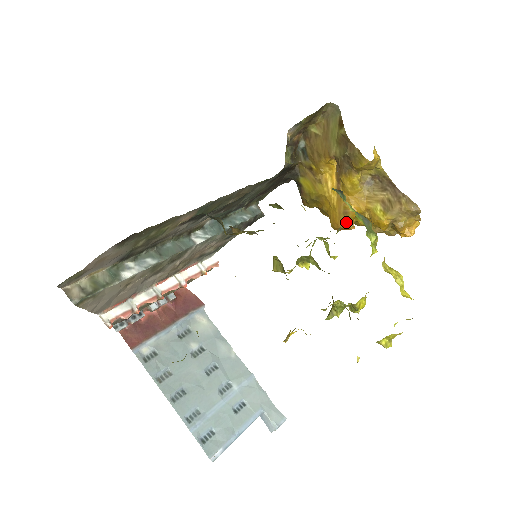
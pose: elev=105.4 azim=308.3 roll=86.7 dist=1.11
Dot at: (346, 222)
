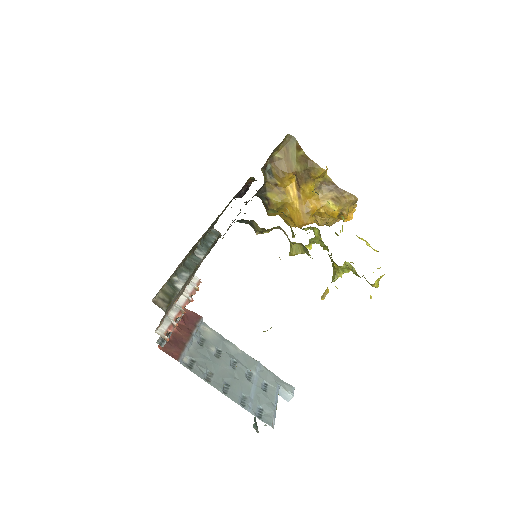
Dot at: (309, 218)
